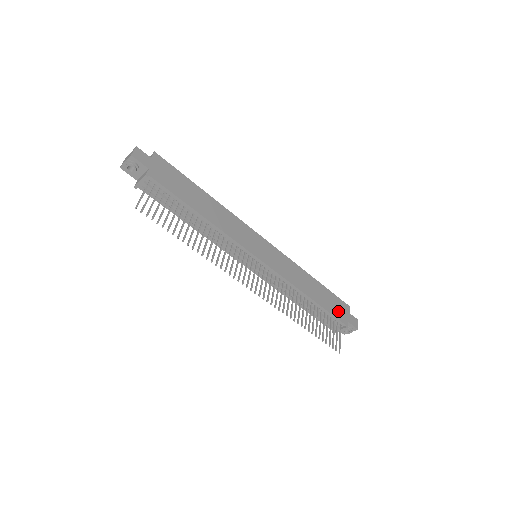
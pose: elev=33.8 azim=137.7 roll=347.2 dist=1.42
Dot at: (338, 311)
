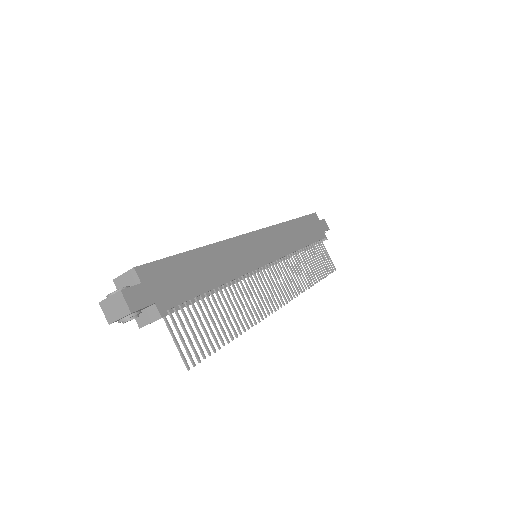
Dot at: (316, 231)
